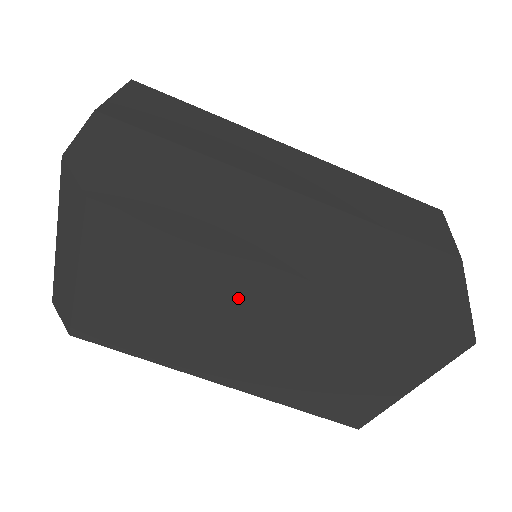
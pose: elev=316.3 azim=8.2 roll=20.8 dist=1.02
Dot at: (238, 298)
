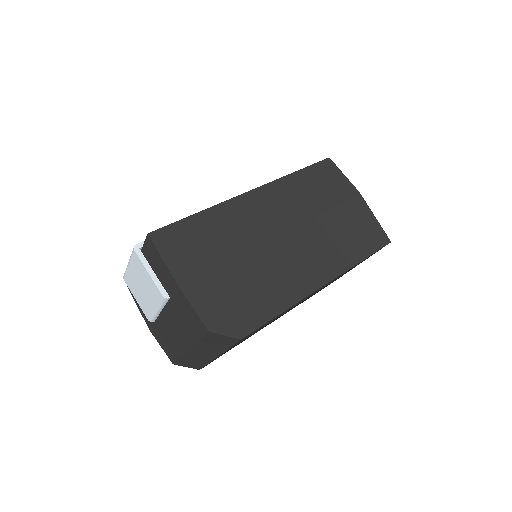
Dot at: occluded
